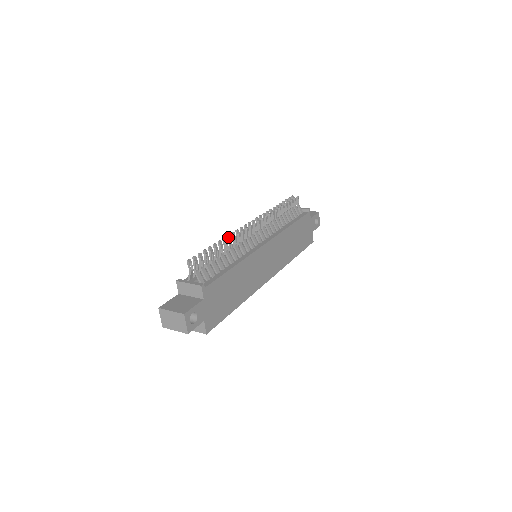
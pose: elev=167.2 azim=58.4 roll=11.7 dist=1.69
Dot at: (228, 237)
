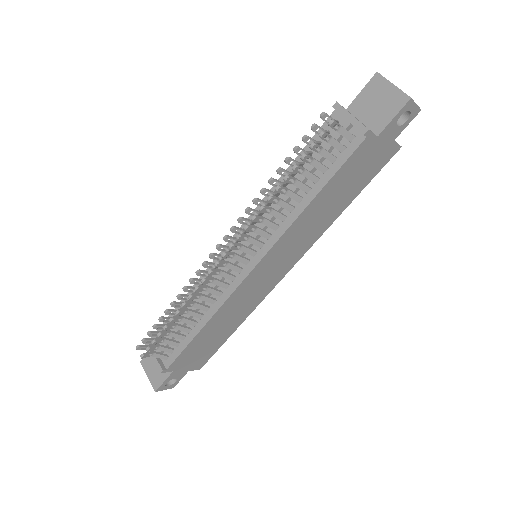
Dot at: (184, 291)
